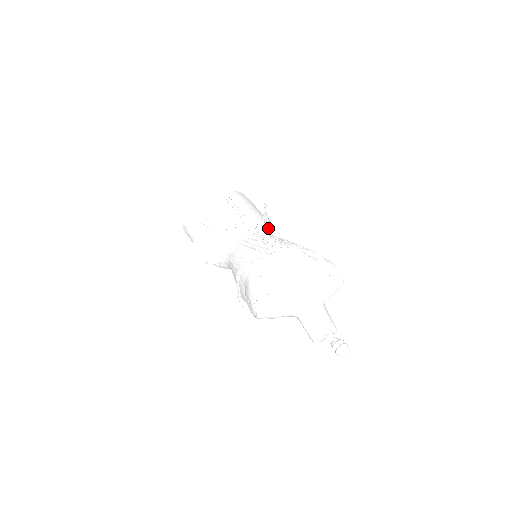
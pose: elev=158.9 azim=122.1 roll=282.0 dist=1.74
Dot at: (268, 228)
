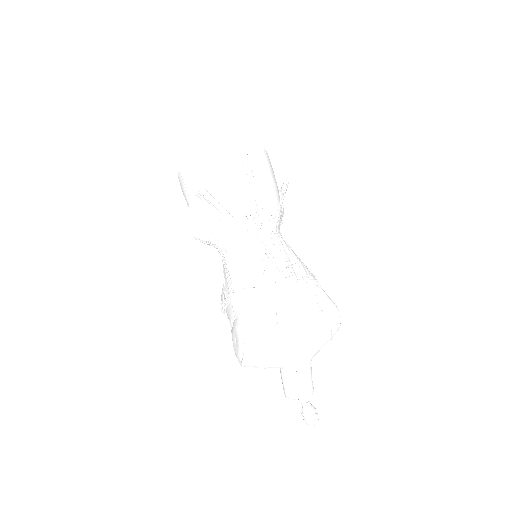
Dot at: (280, 218)
